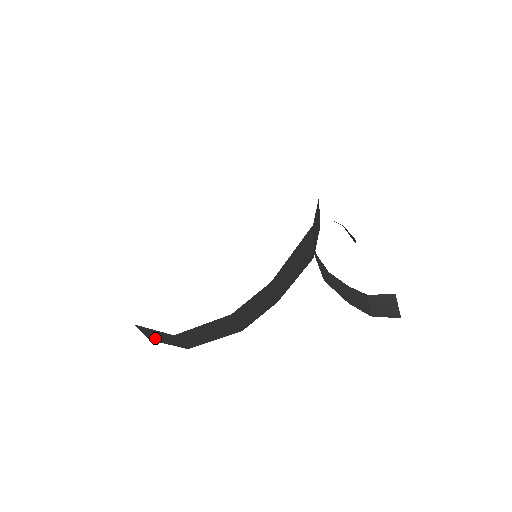
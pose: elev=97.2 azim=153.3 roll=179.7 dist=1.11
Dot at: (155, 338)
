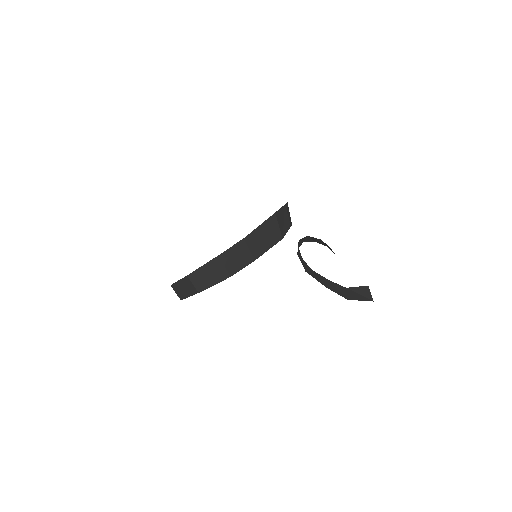
Dot at: (182, 293)
